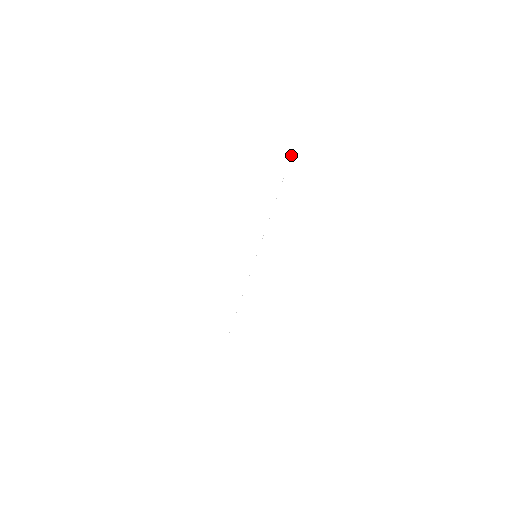
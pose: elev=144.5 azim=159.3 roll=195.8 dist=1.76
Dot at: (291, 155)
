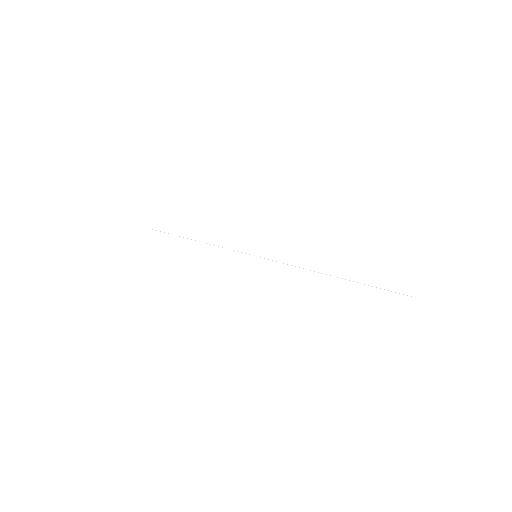
Dot at: occluded
